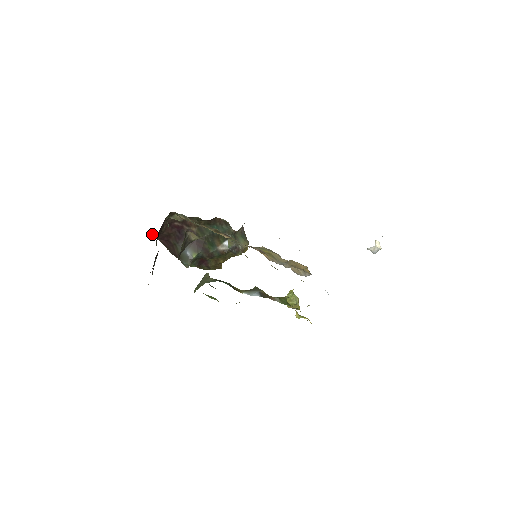
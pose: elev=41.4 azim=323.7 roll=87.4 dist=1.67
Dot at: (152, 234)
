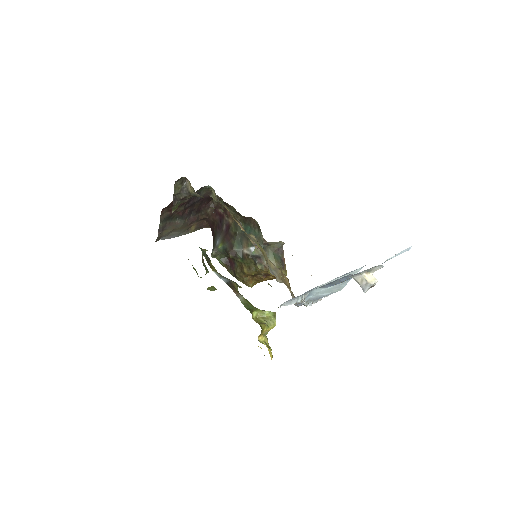
Dot at: occluded
